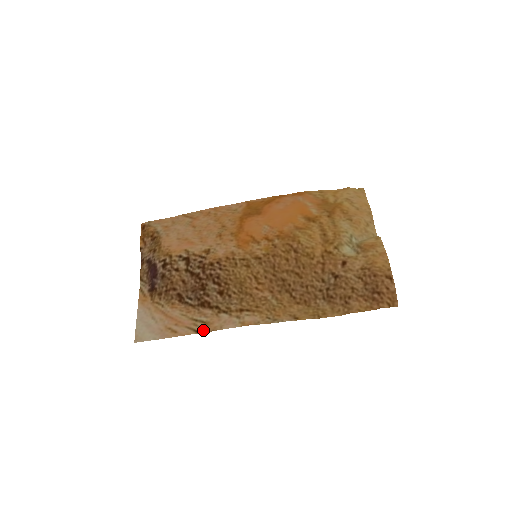
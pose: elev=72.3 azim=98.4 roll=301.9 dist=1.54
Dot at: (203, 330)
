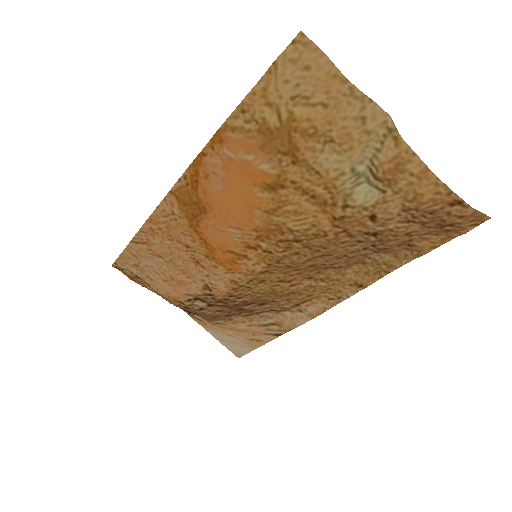
Dot at: (281, 332)
